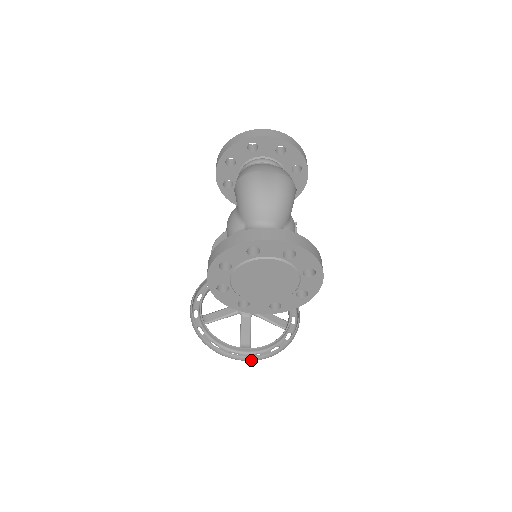
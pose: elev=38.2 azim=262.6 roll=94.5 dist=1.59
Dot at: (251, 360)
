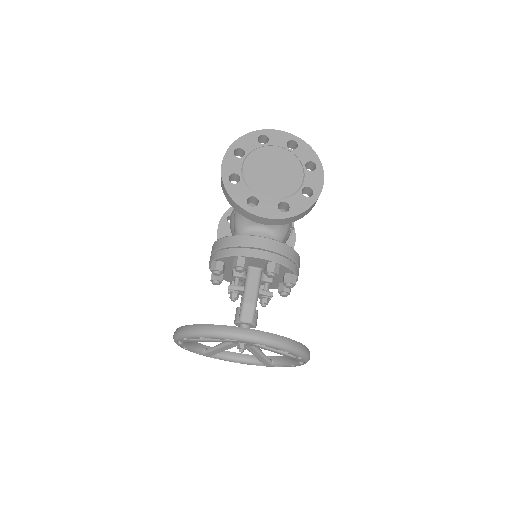
Dot at: (255, 336)
